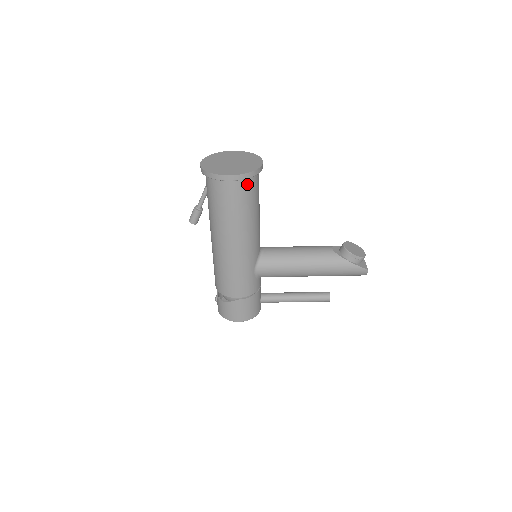
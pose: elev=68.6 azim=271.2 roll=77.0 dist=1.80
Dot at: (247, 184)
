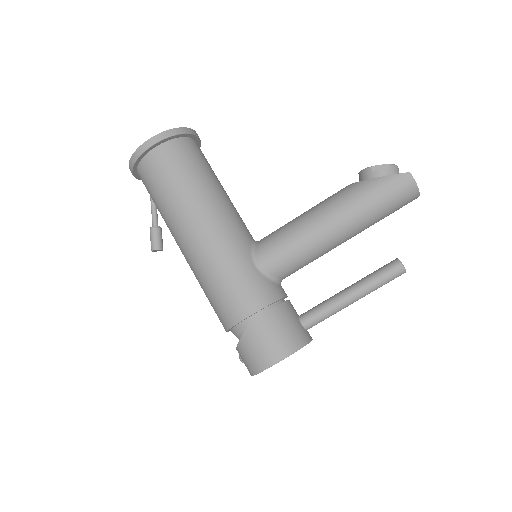
Dot at: (177, 147)
